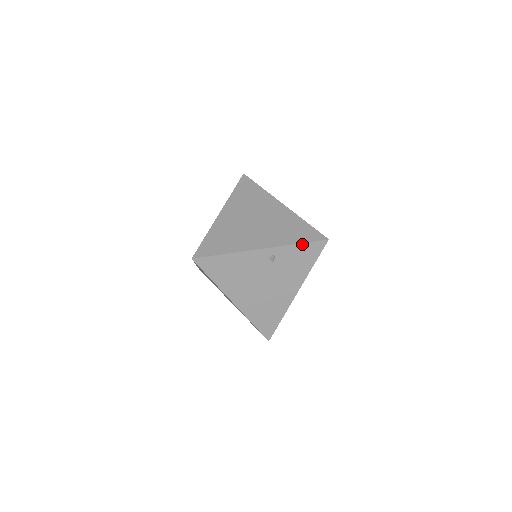
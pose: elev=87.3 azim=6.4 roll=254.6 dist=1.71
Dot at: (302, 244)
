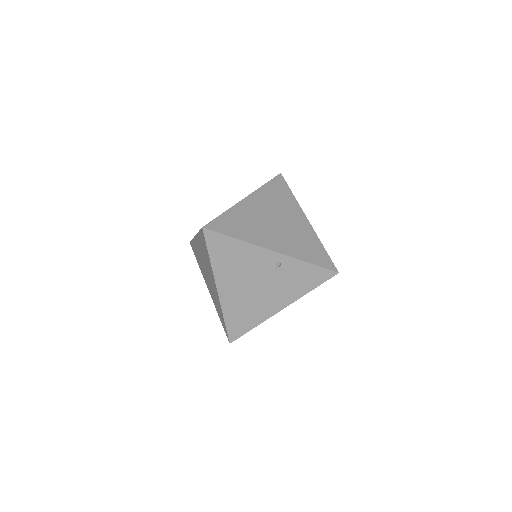
Dot at: (312, 265)
